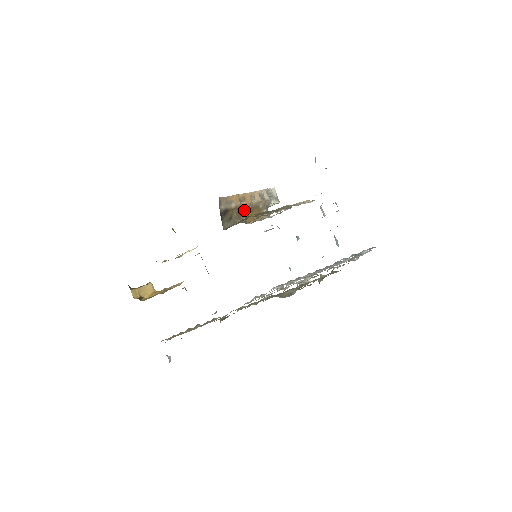
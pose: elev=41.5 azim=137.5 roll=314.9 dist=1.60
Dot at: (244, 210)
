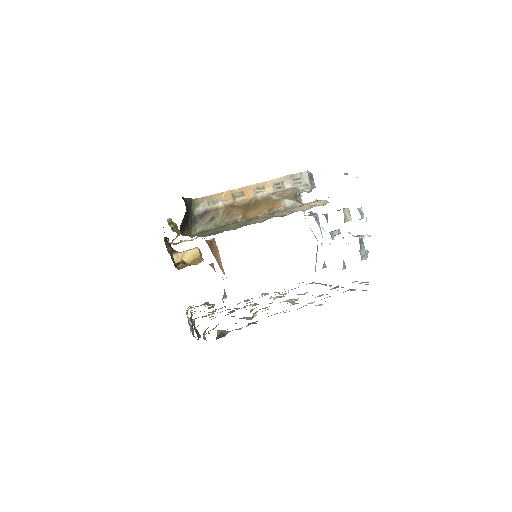
Dot at: (241, 206)
